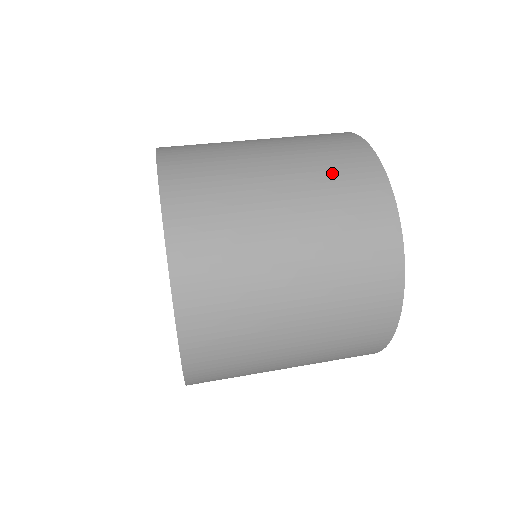
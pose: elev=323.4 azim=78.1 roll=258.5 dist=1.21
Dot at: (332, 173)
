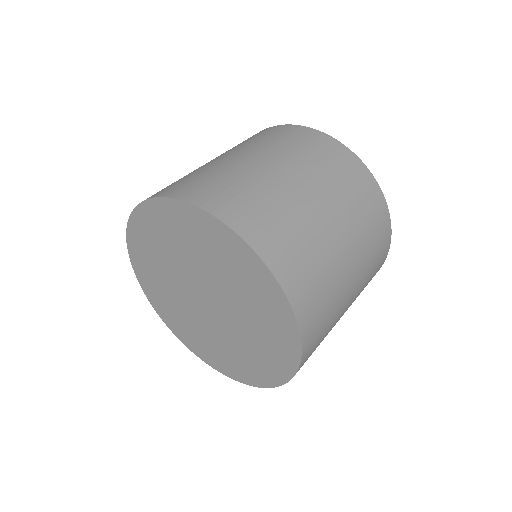
Dot at: (369, 228)
